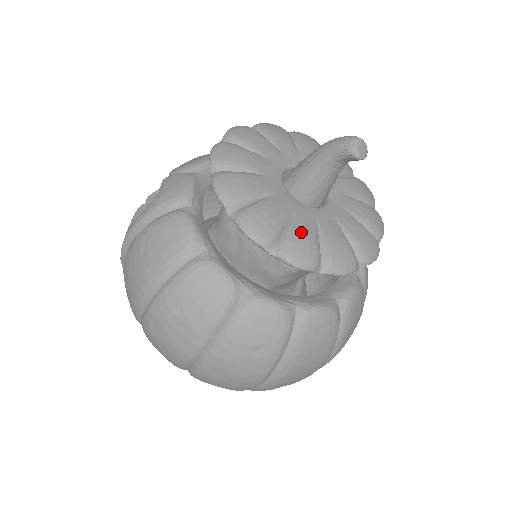
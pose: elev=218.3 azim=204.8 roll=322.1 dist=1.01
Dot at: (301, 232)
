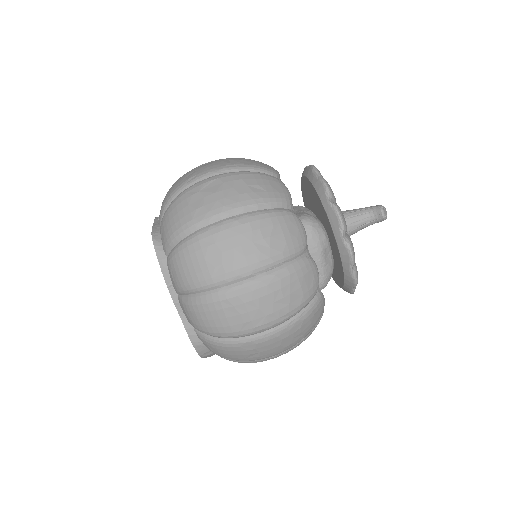
Dot at: occluded
